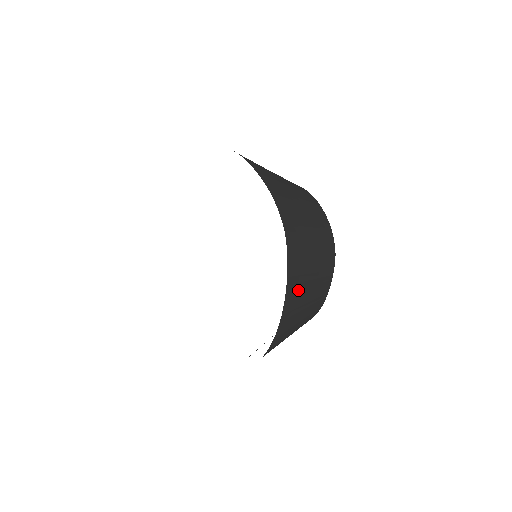
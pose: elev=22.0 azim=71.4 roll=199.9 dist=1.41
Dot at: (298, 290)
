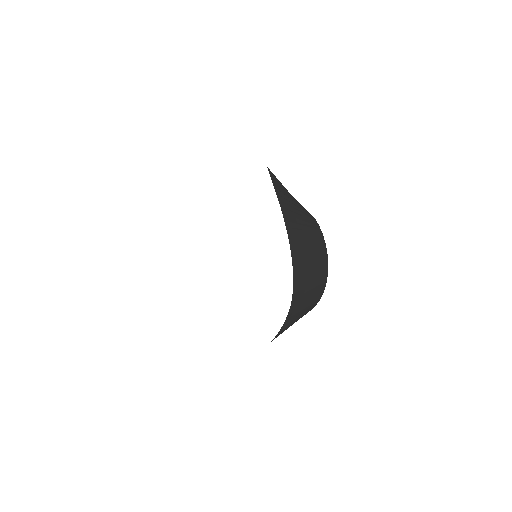
Dot at: occluded
